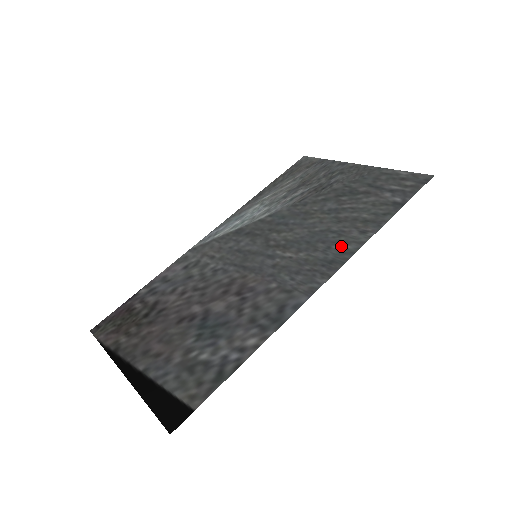
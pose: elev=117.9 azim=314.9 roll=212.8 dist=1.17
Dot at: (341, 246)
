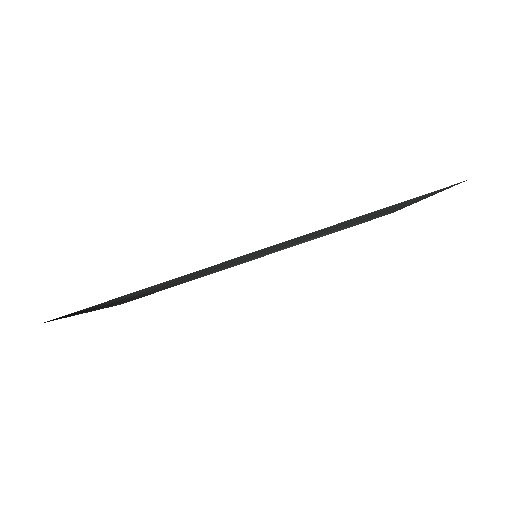
Dot at: occluded
